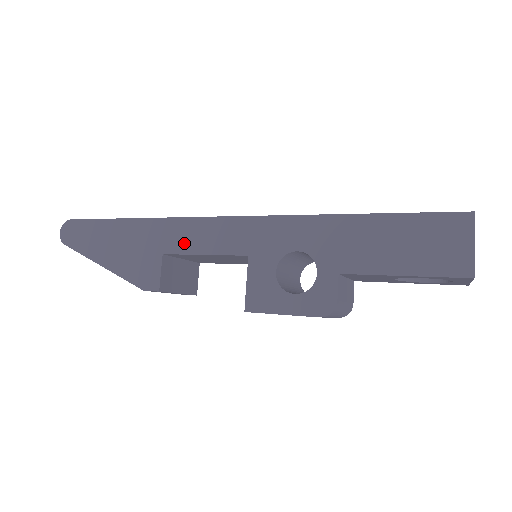
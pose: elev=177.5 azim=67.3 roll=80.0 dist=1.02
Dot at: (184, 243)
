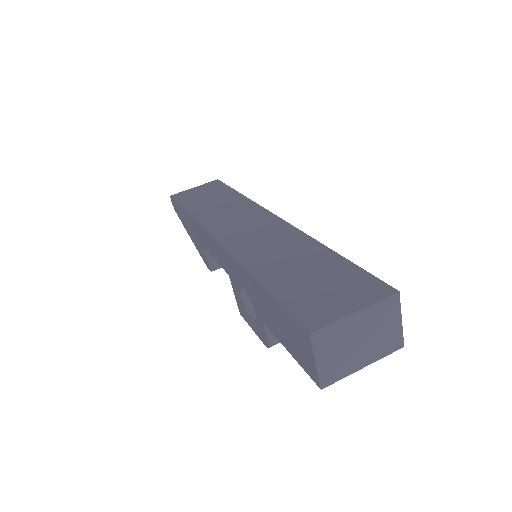
Dot at: (206, 245)
